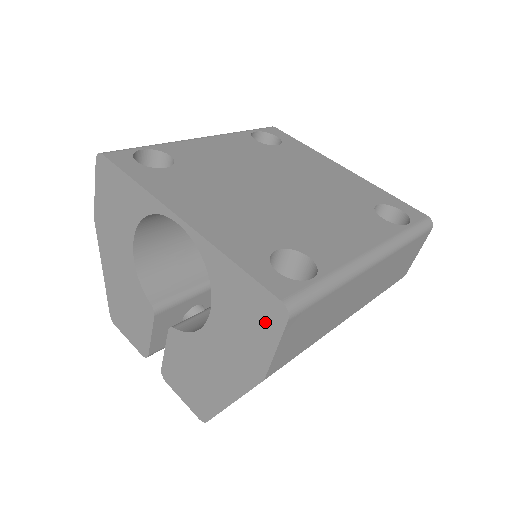
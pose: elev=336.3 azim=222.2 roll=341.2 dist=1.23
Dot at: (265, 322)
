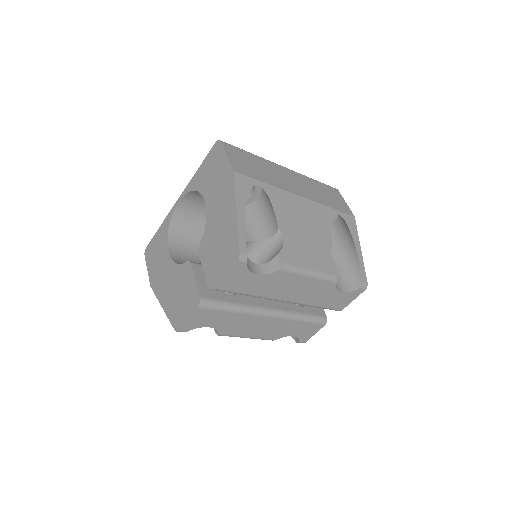
Dot at: (217, 157)
